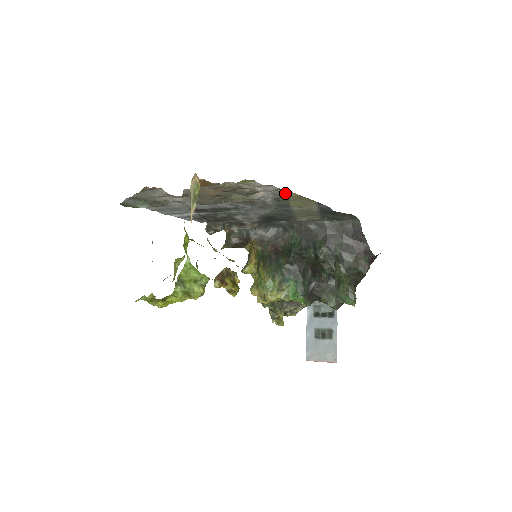
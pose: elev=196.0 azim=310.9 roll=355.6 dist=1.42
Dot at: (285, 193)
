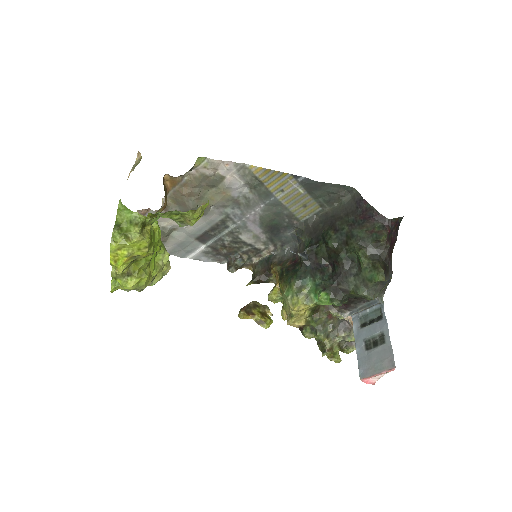
Dot at: (250, 171)
